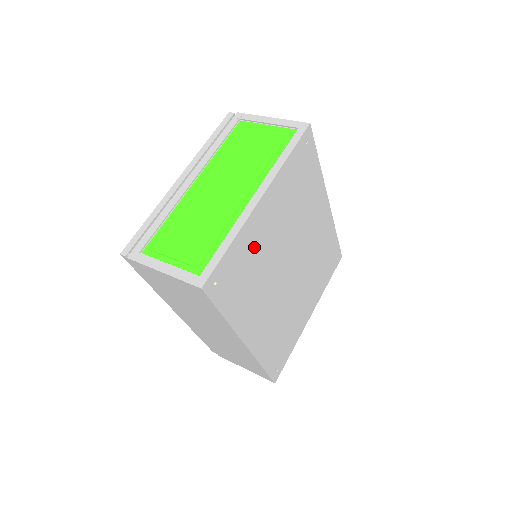
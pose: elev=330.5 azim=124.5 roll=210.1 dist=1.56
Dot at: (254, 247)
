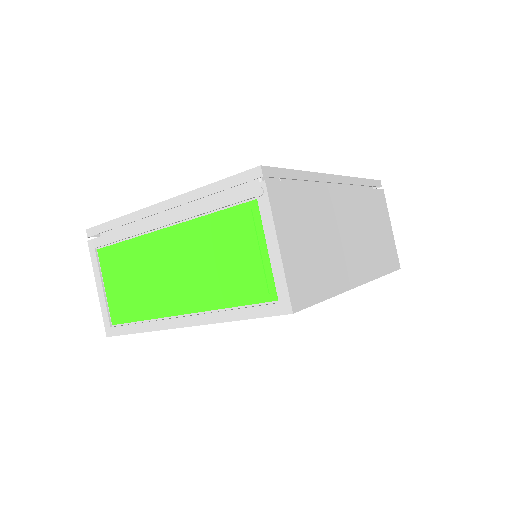
Dot at: occluded
